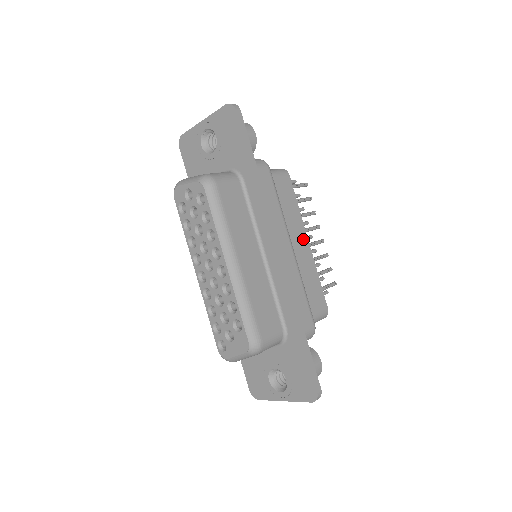
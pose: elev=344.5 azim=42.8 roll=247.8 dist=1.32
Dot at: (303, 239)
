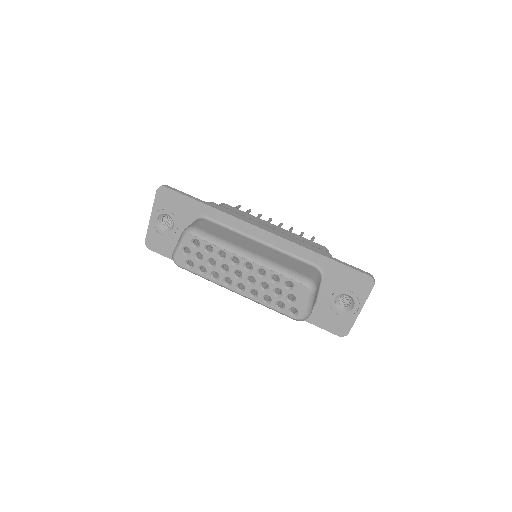
Dot at: (270, 225)
